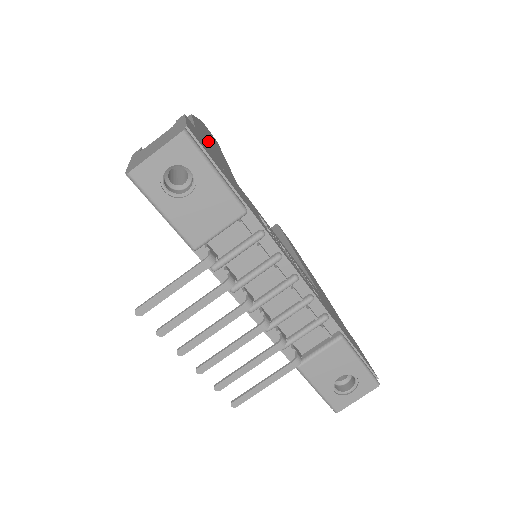
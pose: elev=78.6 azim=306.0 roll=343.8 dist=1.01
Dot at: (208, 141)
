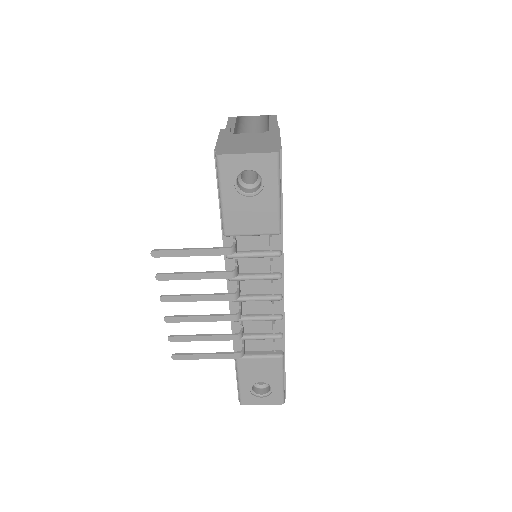
Dot at: occluded
